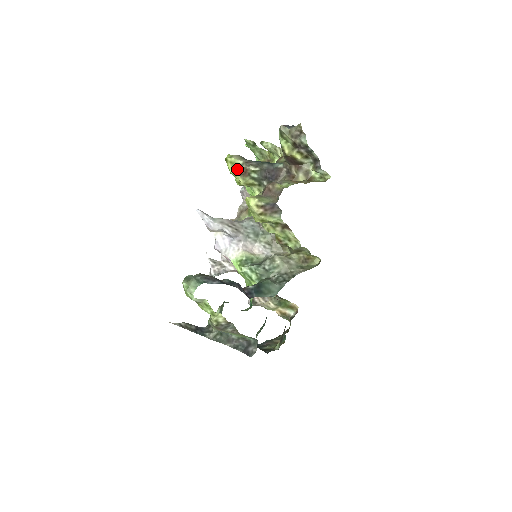
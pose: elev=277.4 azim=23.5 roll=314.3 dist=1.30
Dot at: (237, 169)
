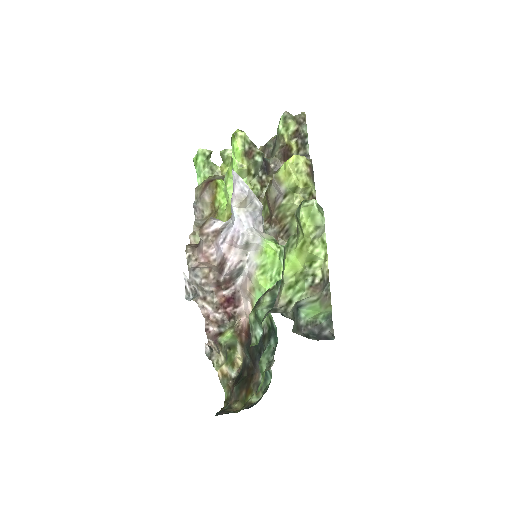
Dot at: (246, 146)
